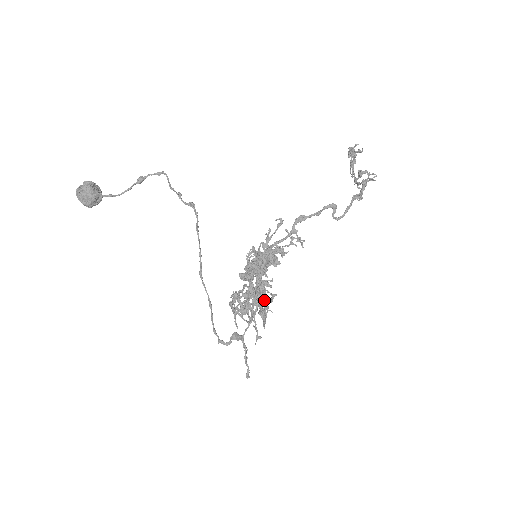
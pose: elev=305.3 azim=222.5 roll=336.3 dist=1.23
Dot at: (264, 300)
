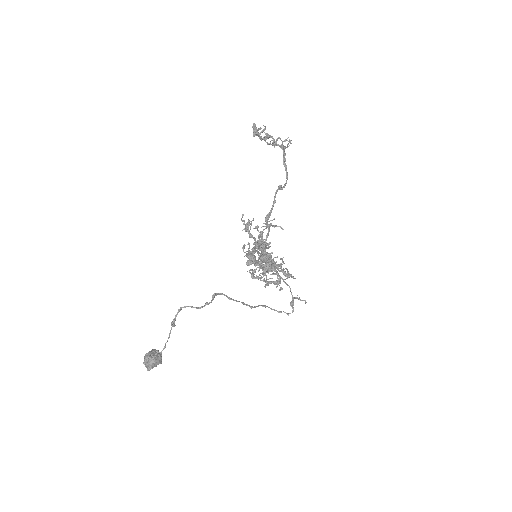
Dot at: occluded
